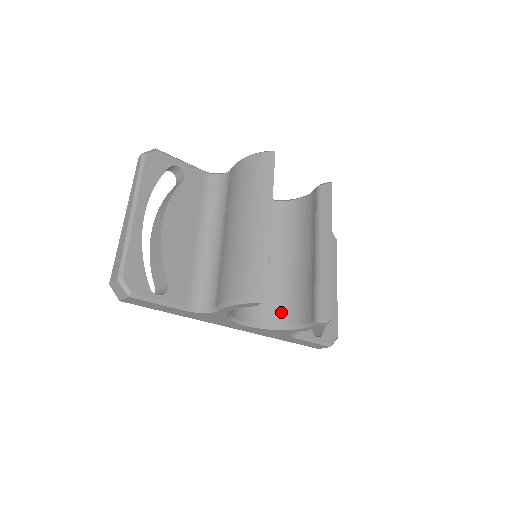
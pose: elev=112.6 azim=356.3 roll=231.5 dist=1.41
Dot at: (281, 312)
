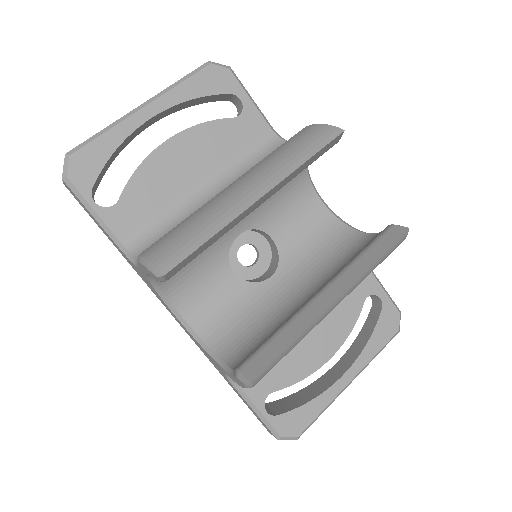
Dot at: (229, 338)
